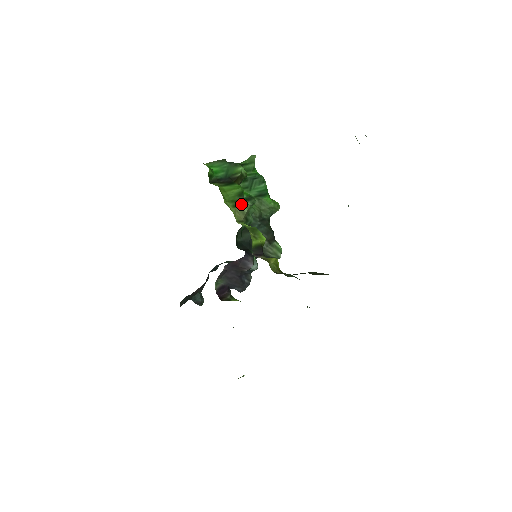
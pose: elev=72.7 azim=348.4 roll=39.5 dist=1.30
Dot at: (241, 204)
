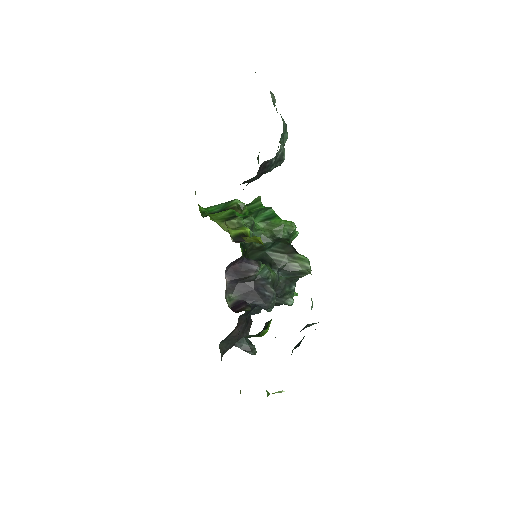
Dot at: (231, 219)
